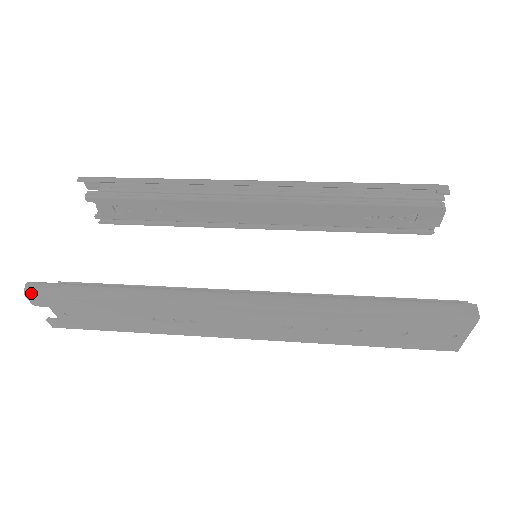
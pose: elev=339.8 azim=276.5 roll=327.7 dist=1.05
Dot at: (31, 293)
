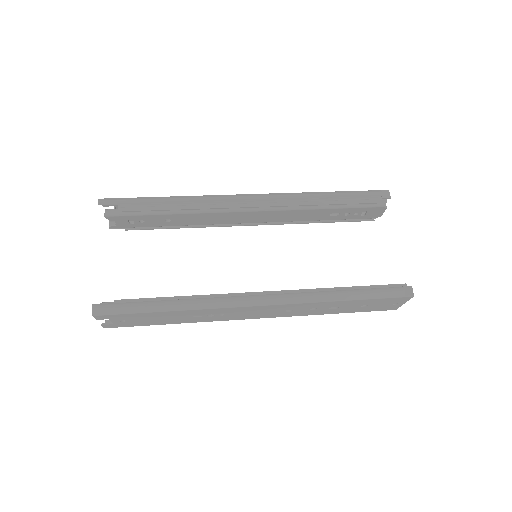
Dot at: (98, 313)
